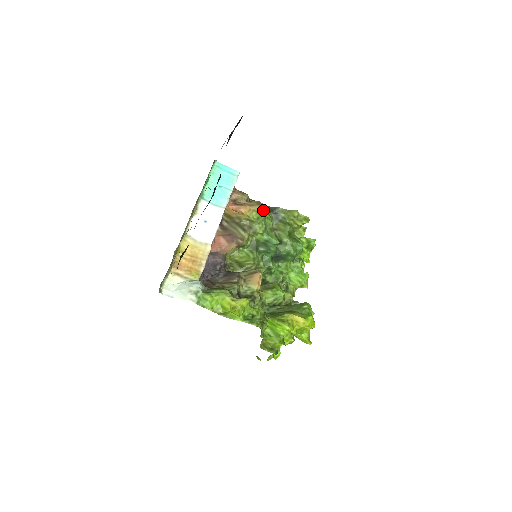
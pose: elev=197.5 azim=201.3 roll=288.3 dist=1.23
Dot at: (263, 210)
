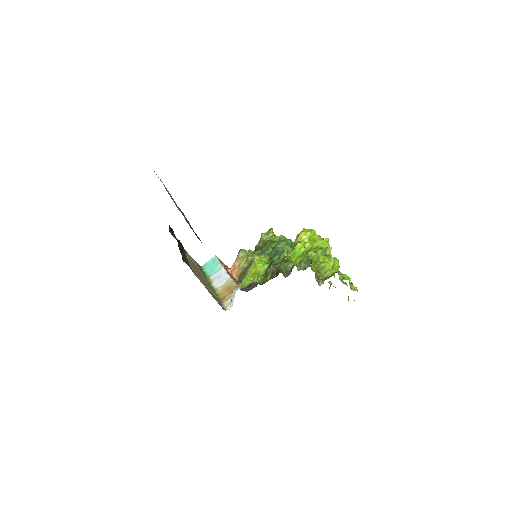
Dot at: (244, 250)
